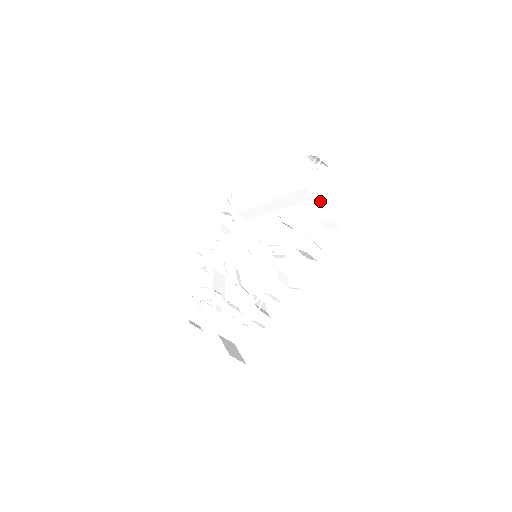
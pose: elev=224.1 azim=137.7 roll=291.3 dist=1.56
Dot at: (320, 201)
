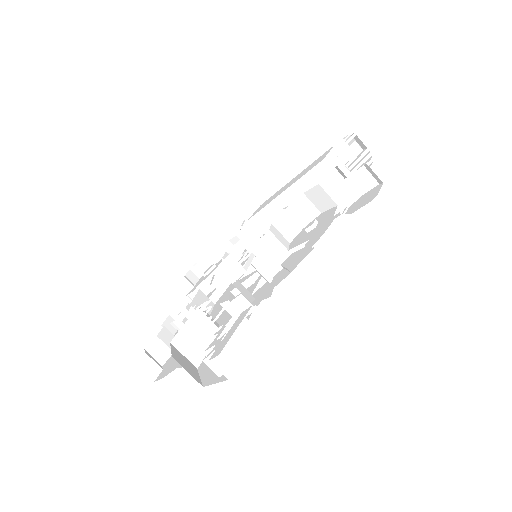
Dot at: occluded
